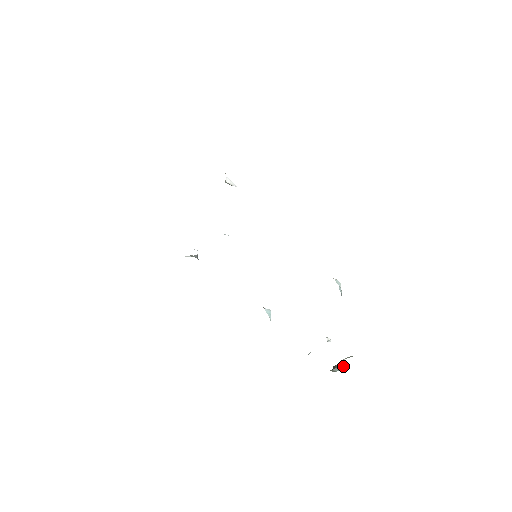
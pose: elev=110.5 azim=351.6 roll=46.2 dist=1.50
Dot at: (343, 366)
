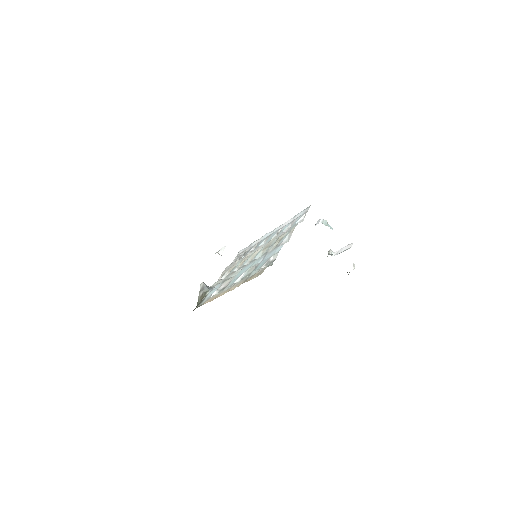
Dot at: (354, 267)
